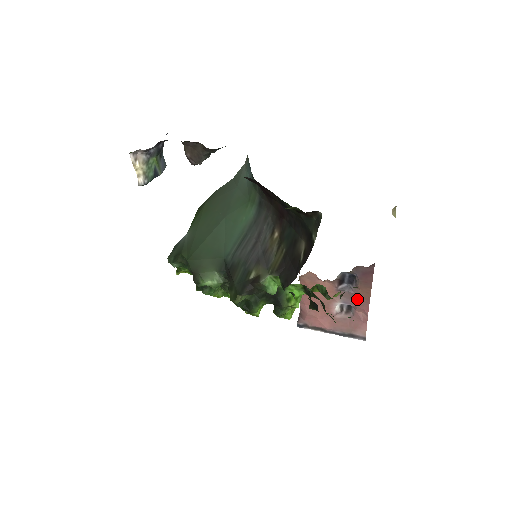
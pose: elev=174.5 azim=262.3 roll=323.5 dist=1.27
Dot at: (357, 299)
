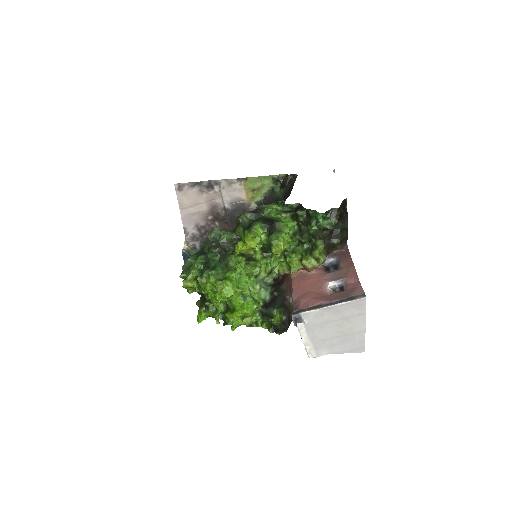
Dot at: (344, 273)
